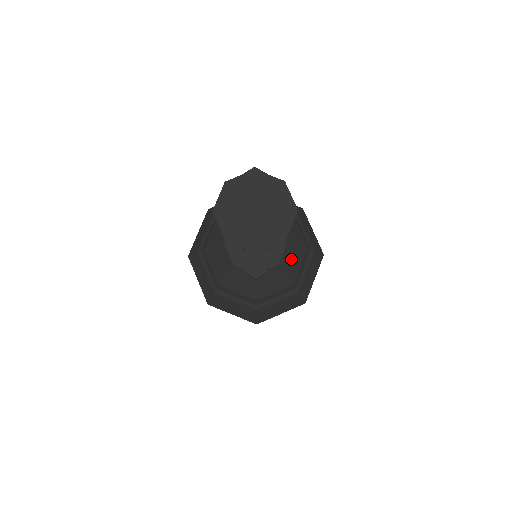
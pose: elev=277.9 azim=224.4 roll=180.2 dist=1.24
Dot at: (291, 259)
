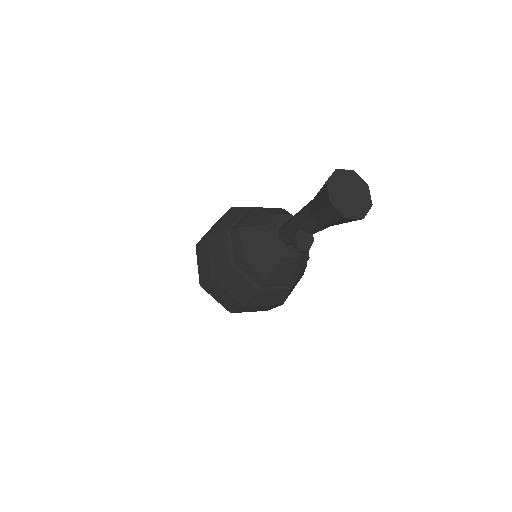
Dot at: (303, 259)
